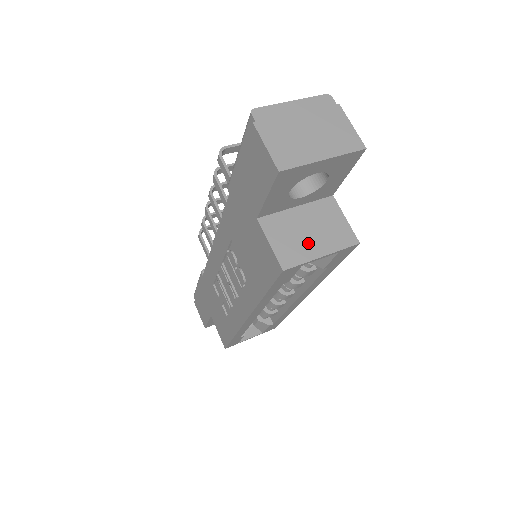
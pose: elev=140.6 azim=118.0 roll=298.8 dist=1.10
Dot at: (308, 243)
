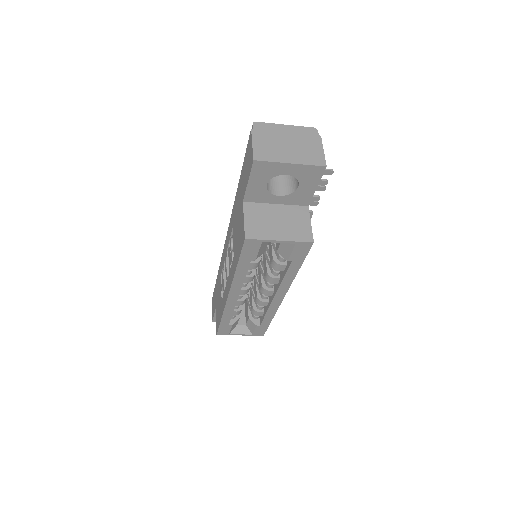
Dot at: (273, 229)
